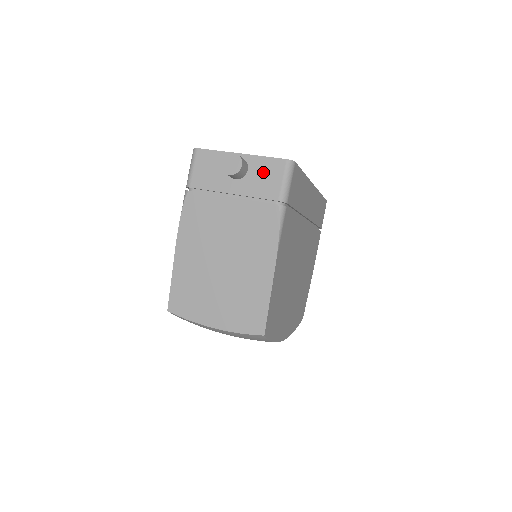
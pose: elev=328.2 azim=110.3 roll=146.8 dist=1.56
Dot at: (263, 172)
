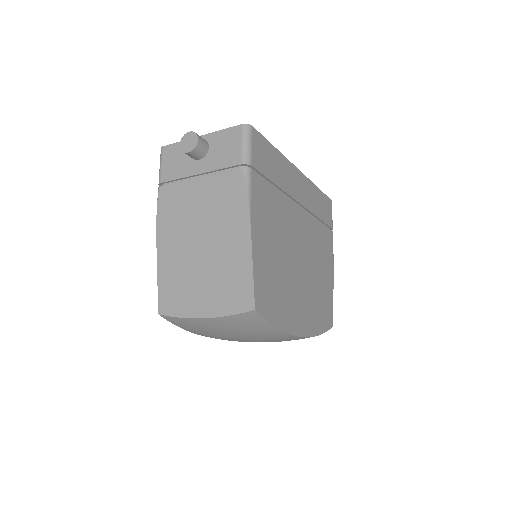
Dot at: (223, 144)
